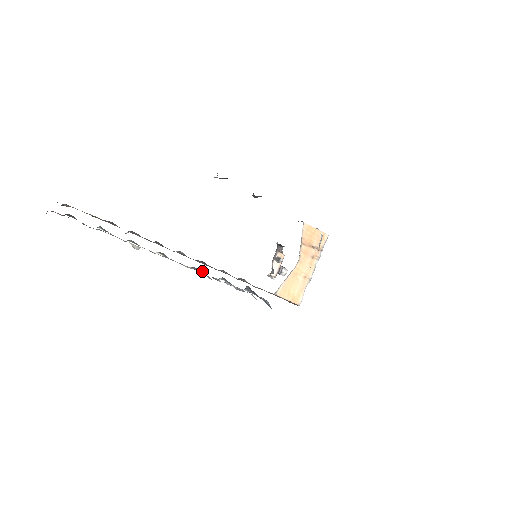
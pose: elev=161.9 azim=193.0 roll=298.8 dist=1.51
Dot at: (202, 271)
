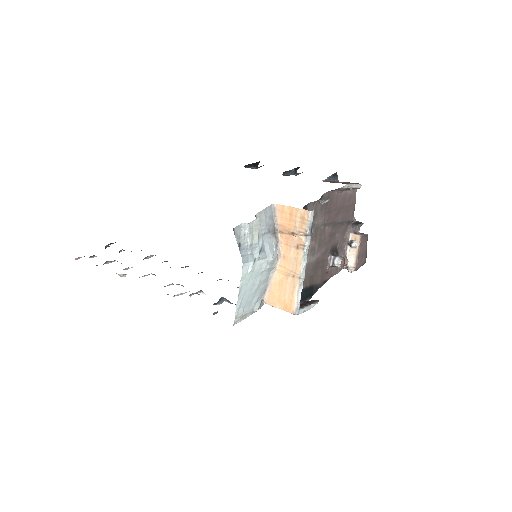
Dot at: occluded
